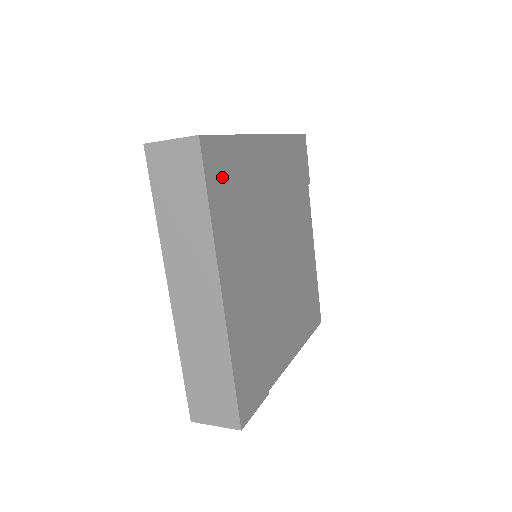
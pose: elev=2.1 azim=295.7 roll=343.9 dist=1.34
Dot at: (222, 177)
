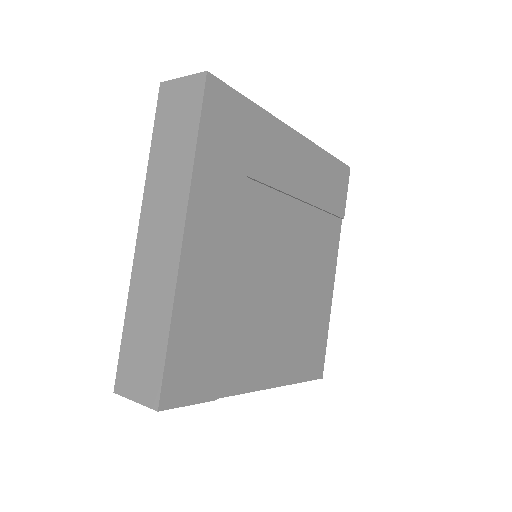
Dot at: (224, 128)
